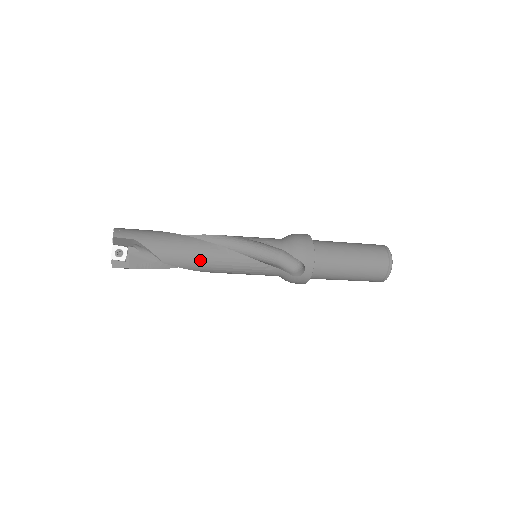
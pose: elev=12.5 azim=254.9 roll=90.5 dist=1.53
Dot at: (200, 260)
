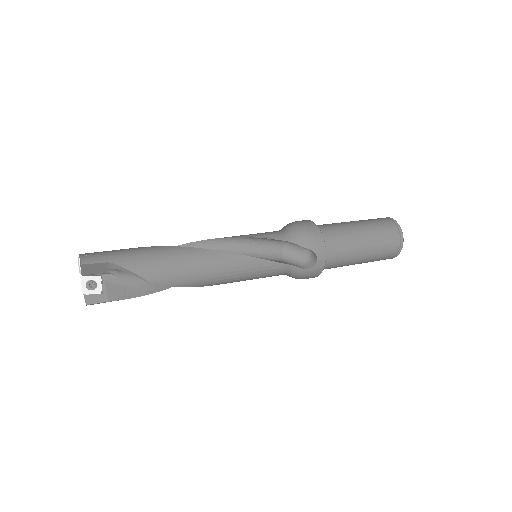
Dot at: (196, 272)
